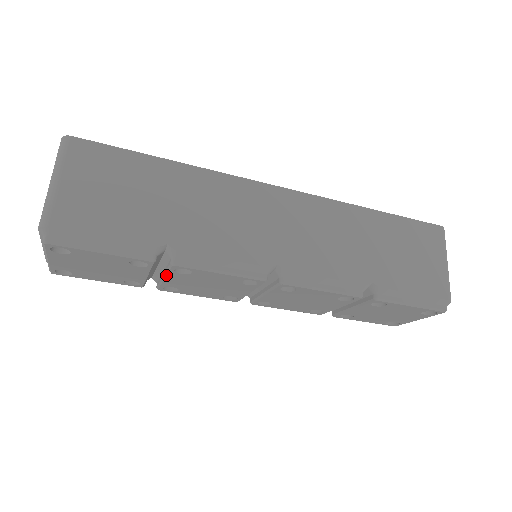
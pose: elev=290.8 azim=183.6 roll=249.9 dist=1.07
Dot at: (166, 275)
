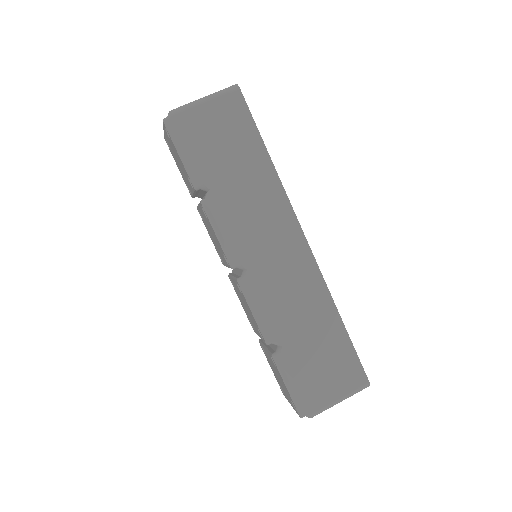
Dot at: (199, 204)
